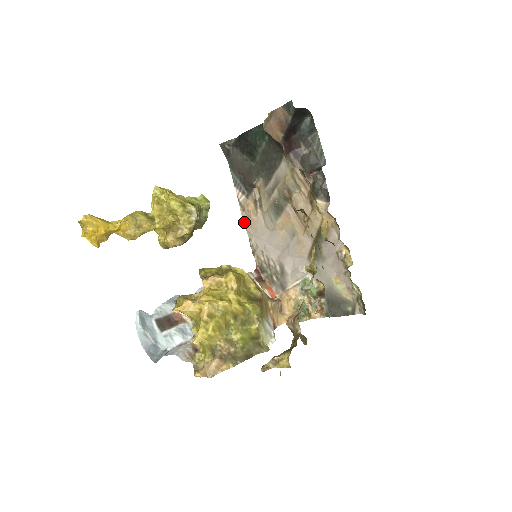
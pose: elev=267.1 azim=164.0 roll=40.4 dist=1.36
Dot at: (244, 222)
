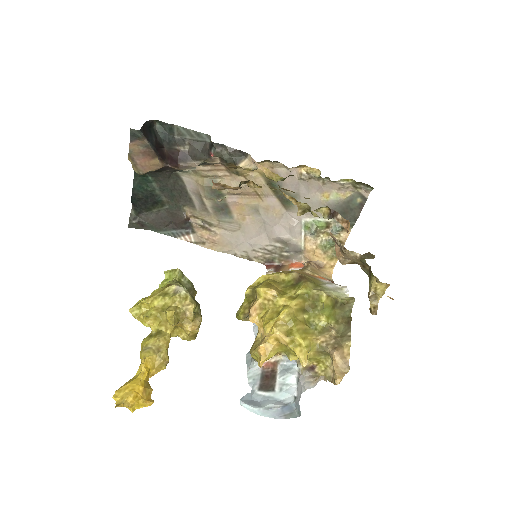
Dot at: (215, 250)
